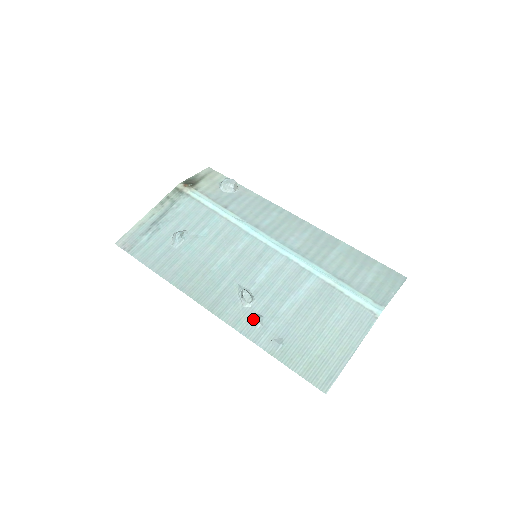
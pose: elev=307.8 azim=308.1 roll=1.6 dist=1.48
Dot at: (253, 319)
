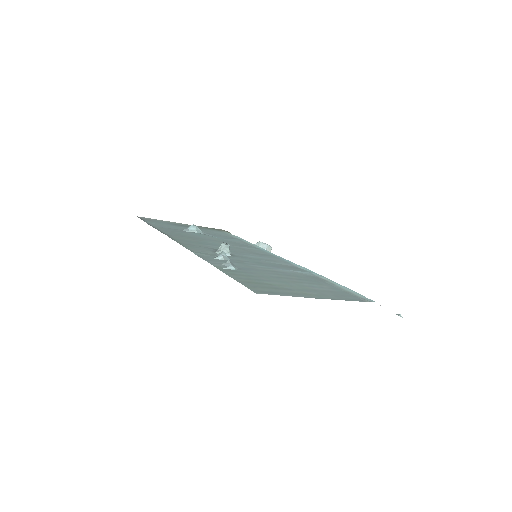
Dot at: (218, 254)
